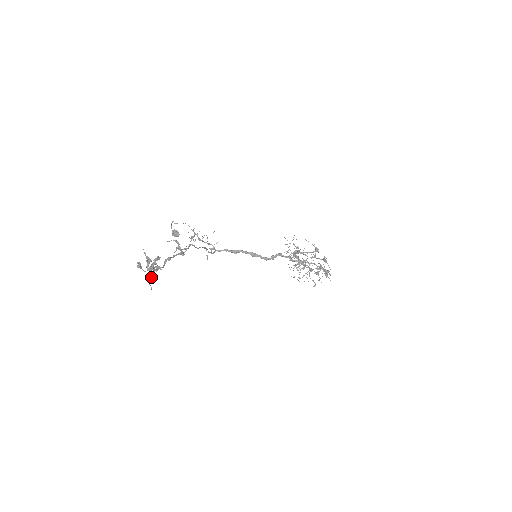
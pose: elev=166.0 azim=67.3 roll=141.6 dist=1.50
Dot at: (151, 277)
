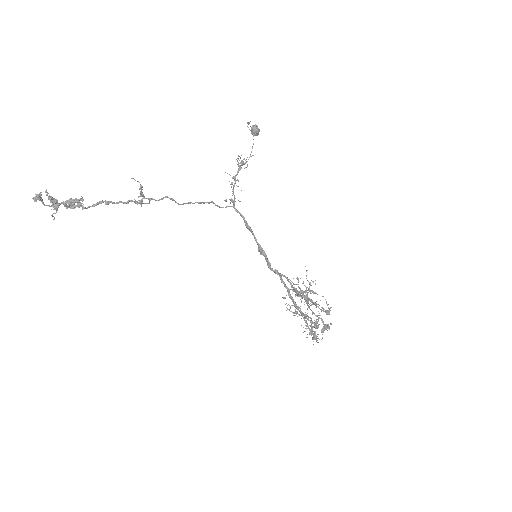
Dot at: occluded
